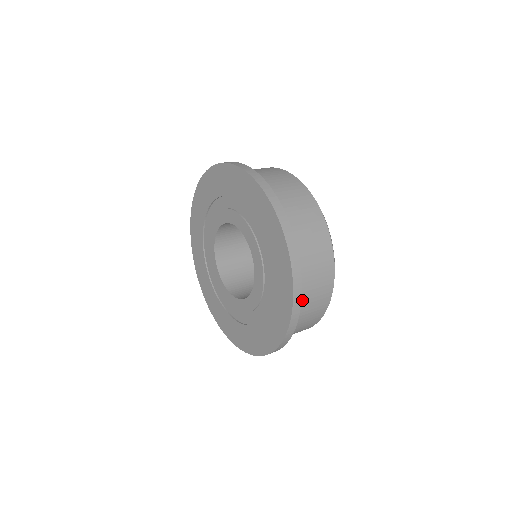
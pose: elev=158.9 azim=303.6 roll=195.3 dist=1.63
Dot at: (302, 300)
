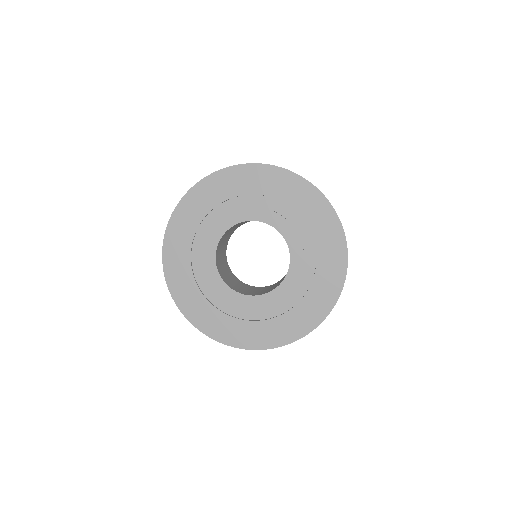
Dot at: occluded
